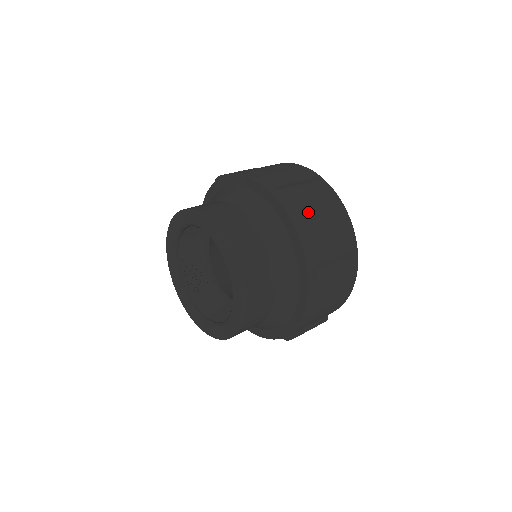
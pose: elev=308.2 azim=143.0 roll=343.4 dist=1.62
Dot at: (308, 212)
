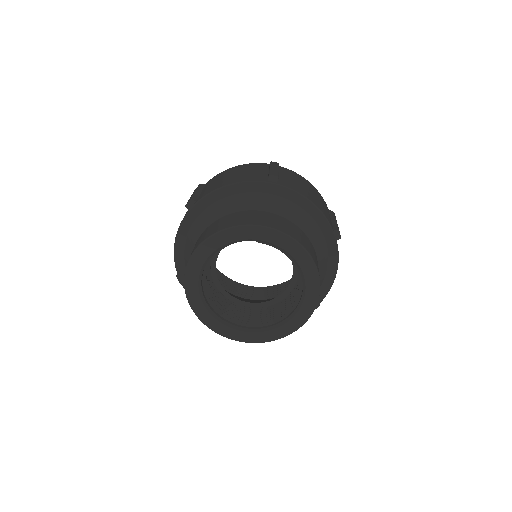
Dot at: (305, 190)
